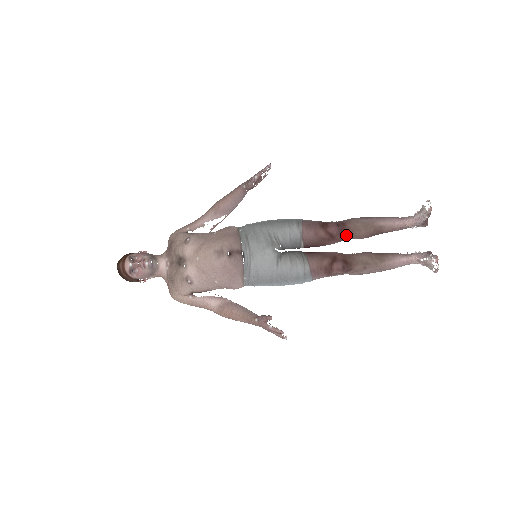
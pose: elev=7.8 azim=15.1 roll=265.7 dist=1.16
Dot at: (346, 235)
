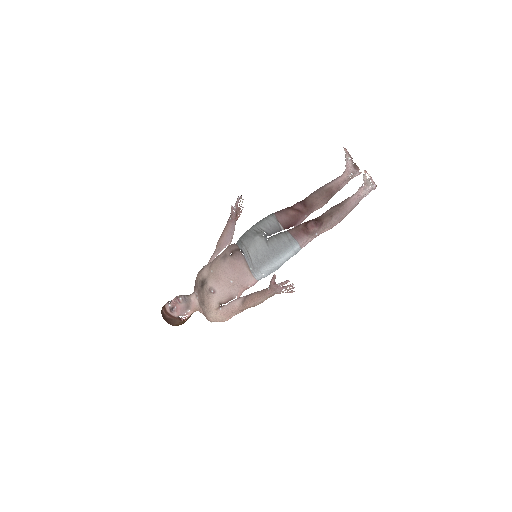
Dot at: (309, 206)
